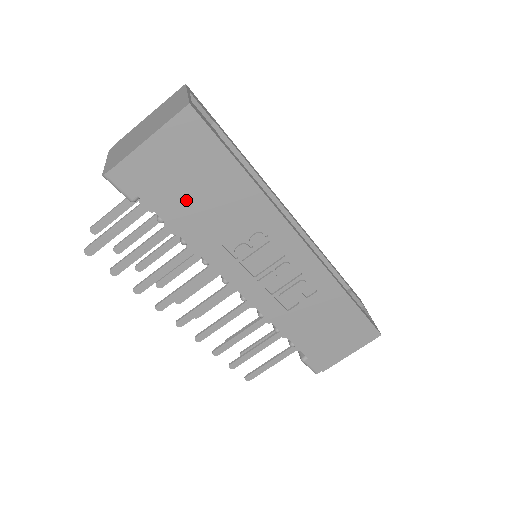
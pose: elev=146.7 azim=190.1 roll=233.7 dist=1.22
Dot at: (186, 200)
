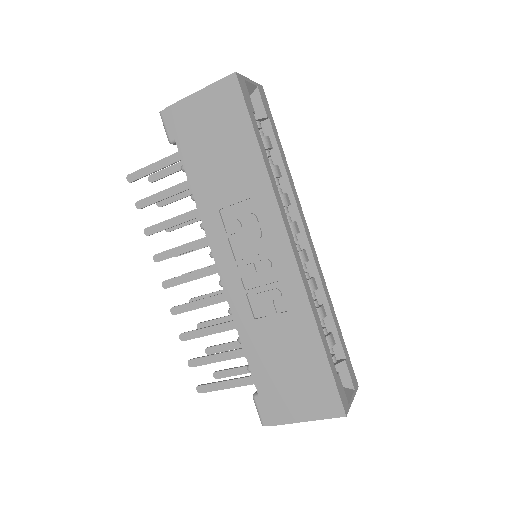
Dot at: (206, 155)
